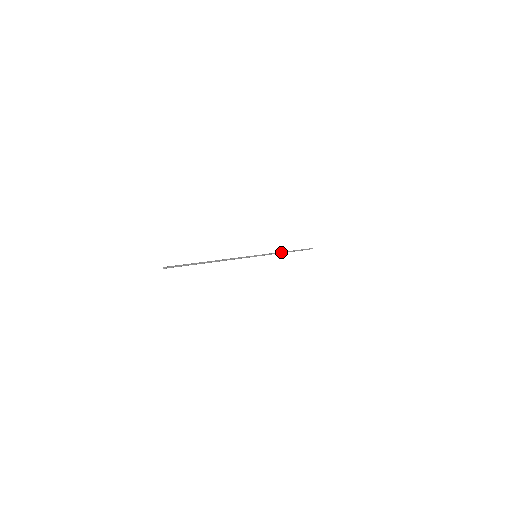
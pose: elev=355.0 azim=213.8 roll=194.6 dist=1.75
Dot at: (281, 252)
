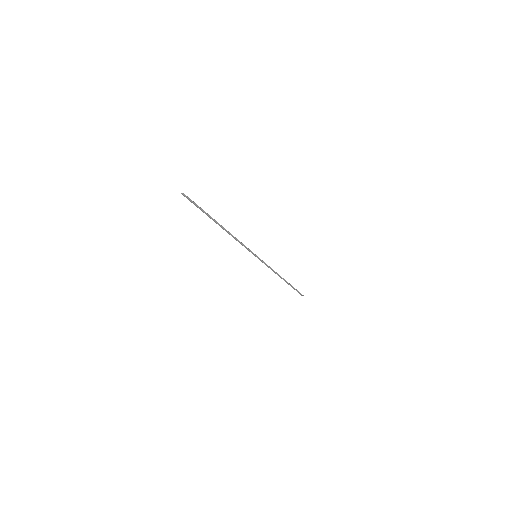
Dot at: (277, 273)
